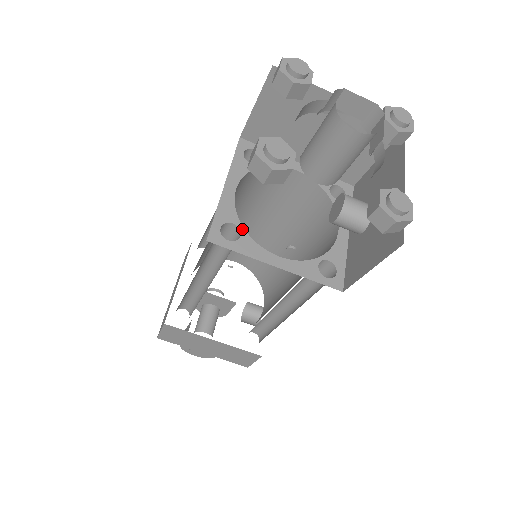
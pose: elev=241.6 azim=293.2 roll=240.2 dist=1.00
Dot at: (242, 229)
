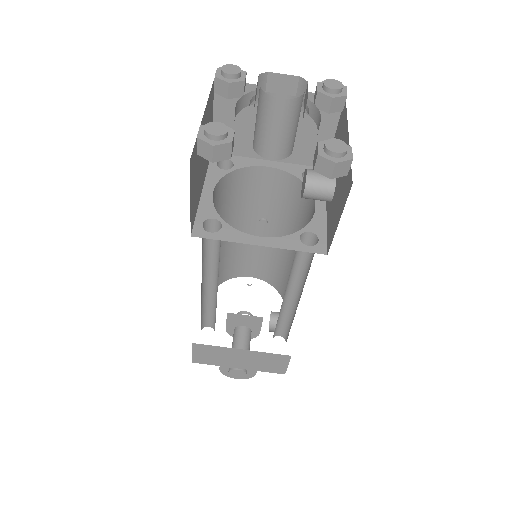
Dot at: (222, 221)
